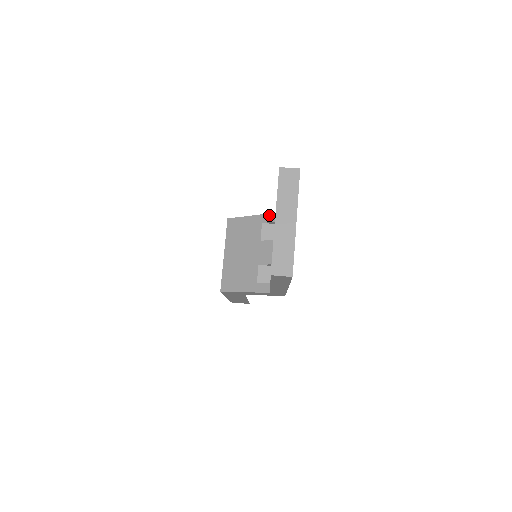
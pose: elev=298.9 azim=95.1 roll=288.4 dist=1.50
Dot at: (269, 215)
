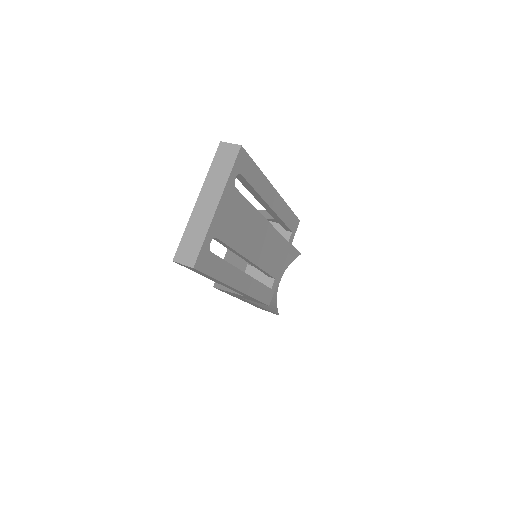
Dot at: occluded
